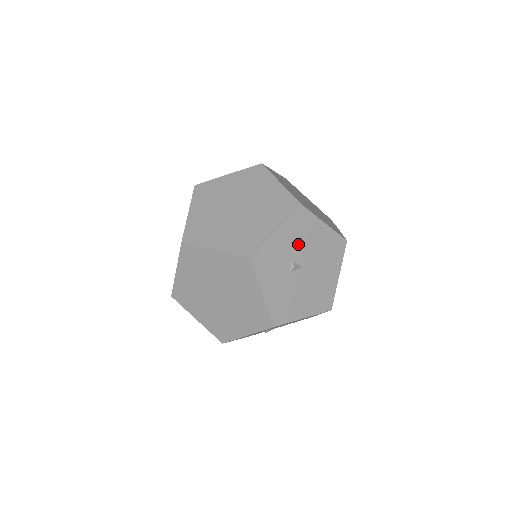
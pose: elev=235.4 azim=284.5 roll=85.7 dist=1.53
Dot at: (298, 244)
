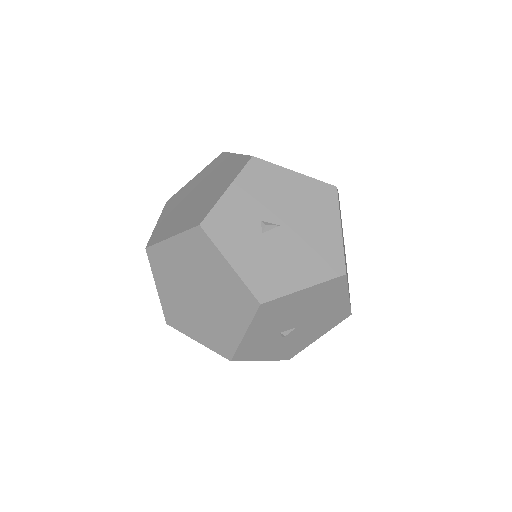
Dot at: (264, 200)
